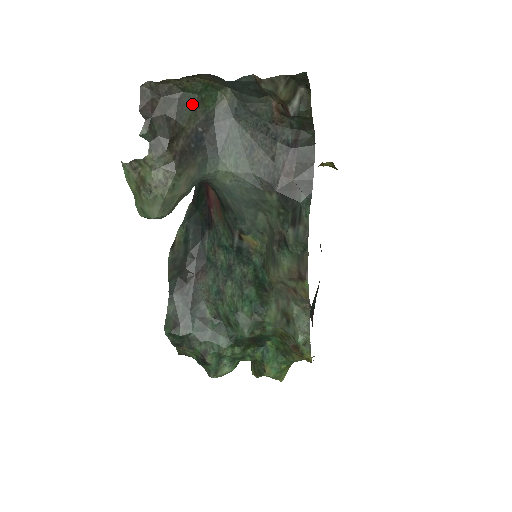
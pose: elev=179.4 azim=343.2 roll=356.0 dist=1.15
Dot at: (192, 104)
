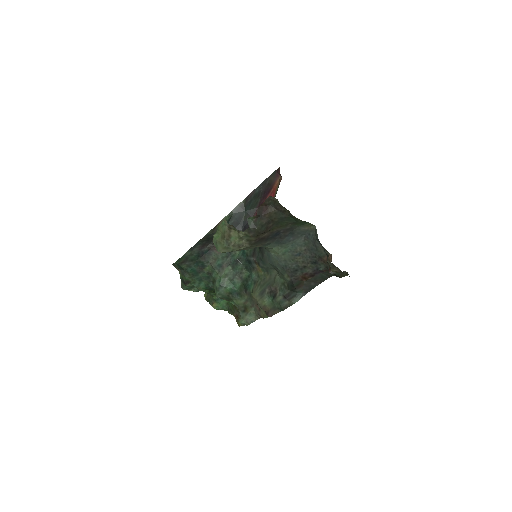
Dot at: (289, 222)
